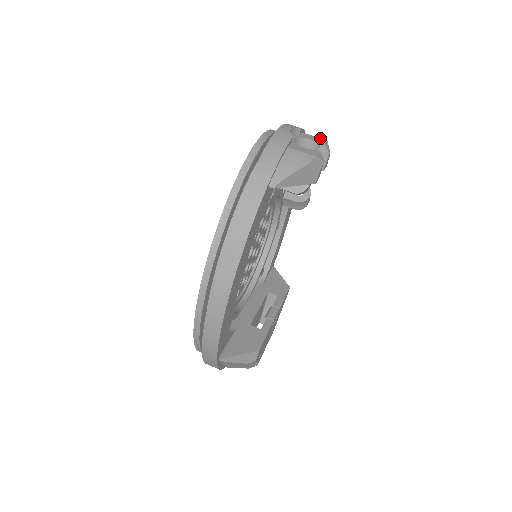
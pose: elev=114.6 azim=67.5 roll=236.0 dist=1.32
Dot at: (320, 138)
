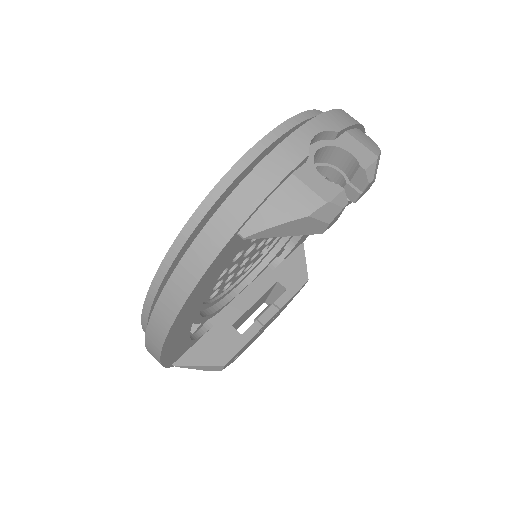
Dot at: (368, 150)
